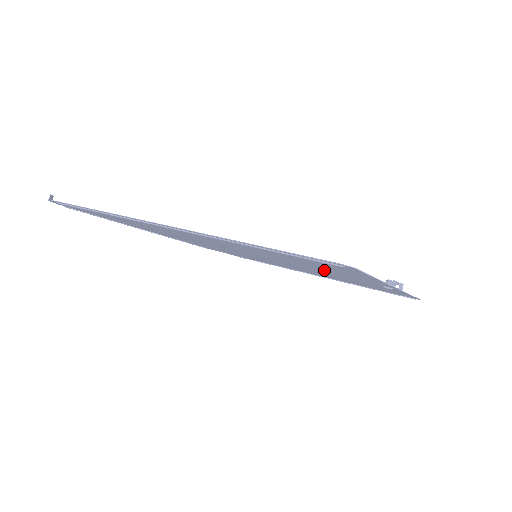
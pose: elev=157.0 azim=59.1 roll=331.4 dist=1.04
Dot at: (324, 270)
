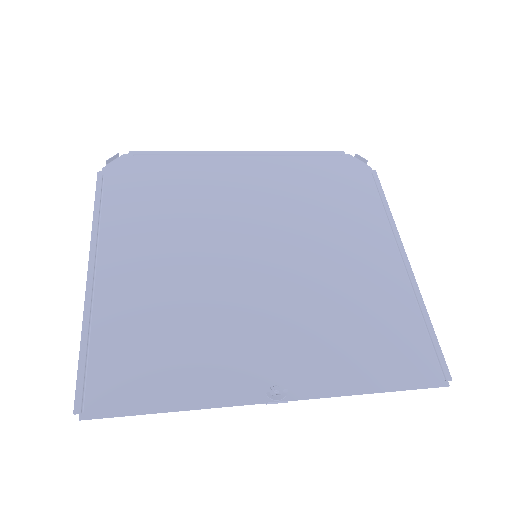
Dot at: (226, 340)
